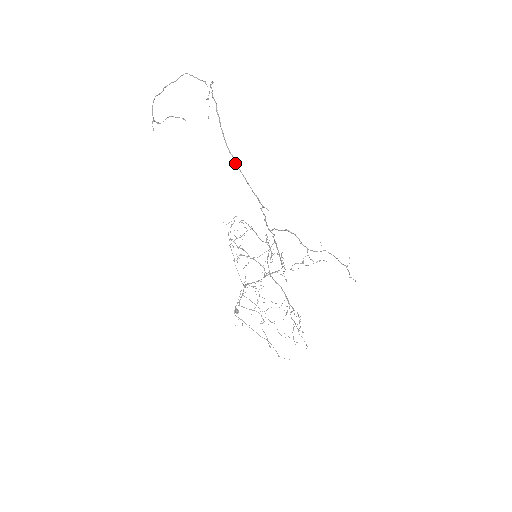
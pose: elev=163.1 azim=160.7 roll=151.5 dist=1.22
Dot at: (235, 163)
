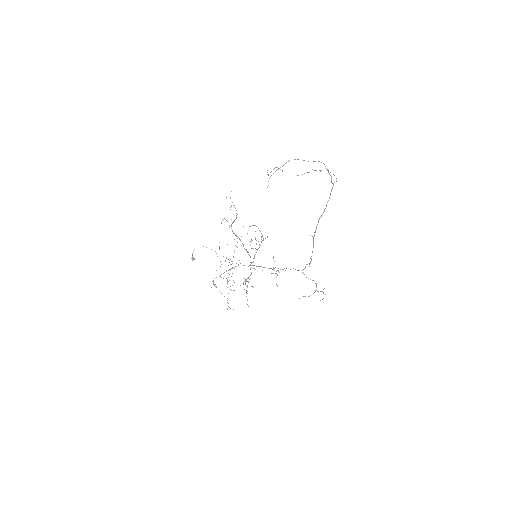
Dot at: occluded
